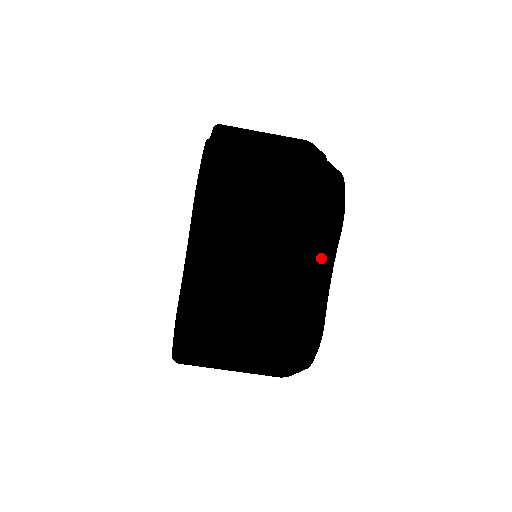
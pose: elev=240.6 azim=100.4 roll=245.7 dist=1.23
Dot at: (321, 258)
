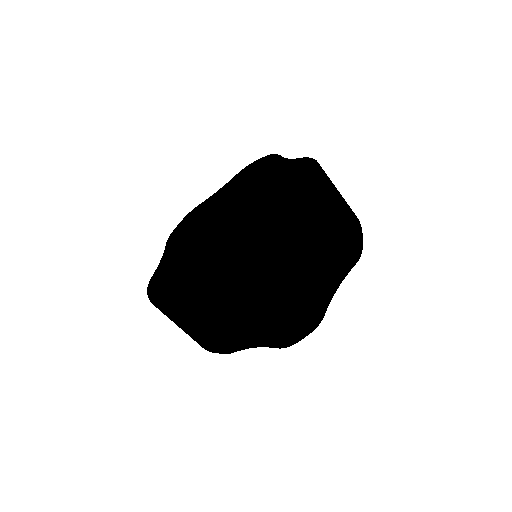
Dot at: (343, 272)
